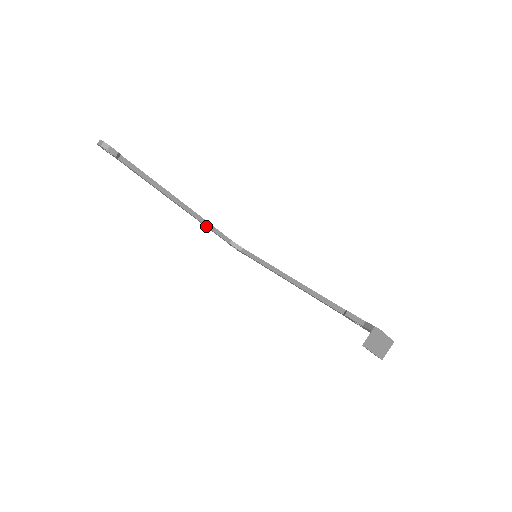
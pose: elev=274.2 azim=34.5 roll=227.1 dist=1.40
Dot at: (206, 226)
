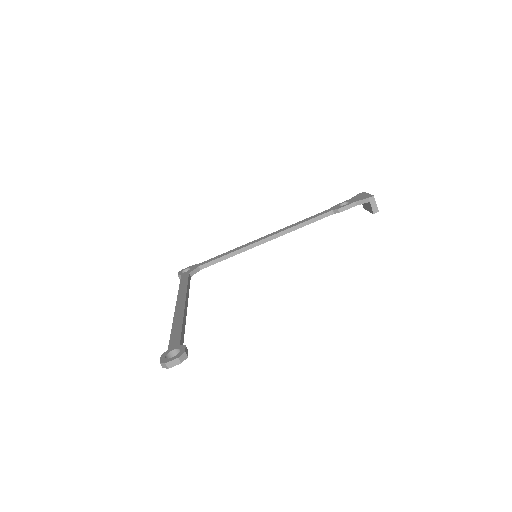
Dot at: occluded
